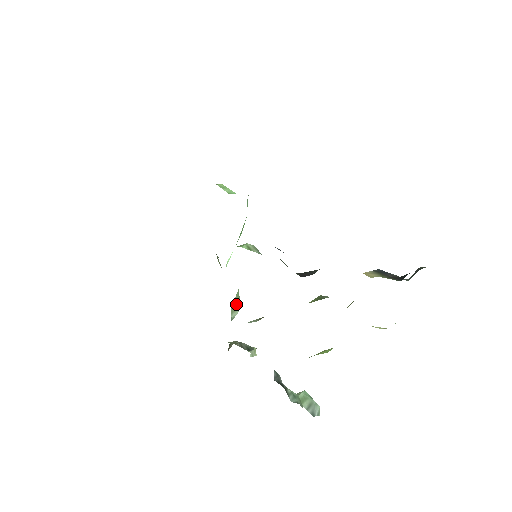
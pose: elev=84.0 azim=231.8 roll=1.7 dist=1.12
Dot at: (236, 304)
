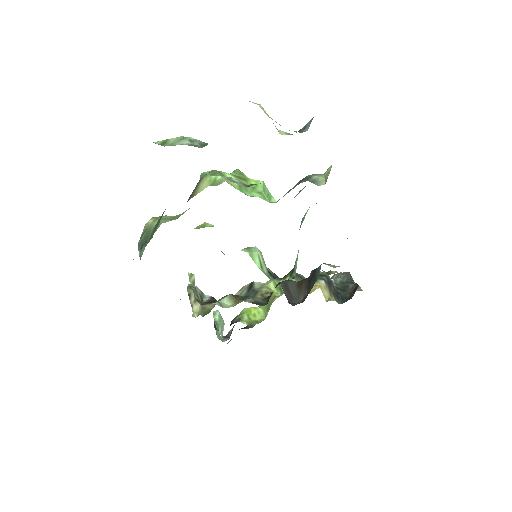
Dot at: occluded
